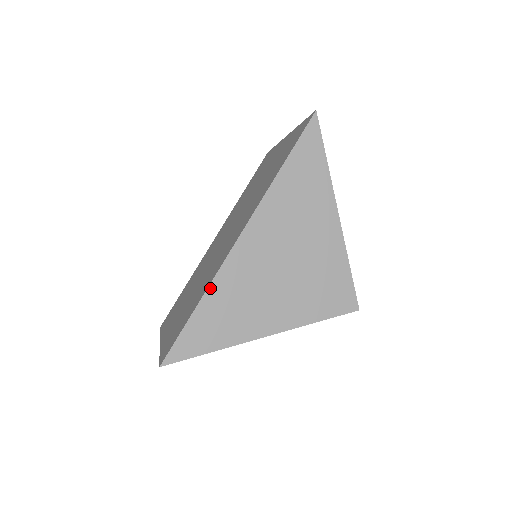
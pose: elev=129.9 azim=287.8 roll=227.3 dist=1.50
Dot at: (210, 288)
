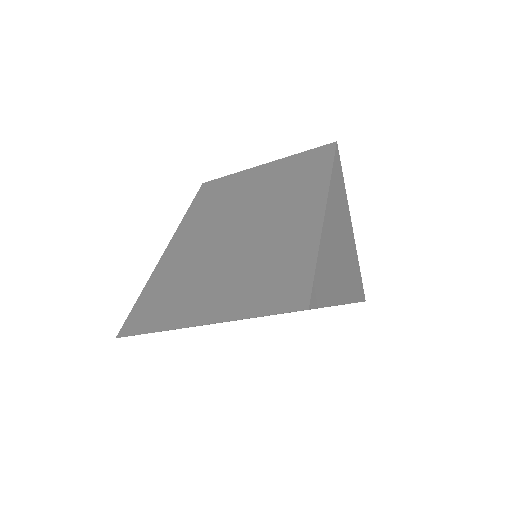
Dot at: (321, 243)
